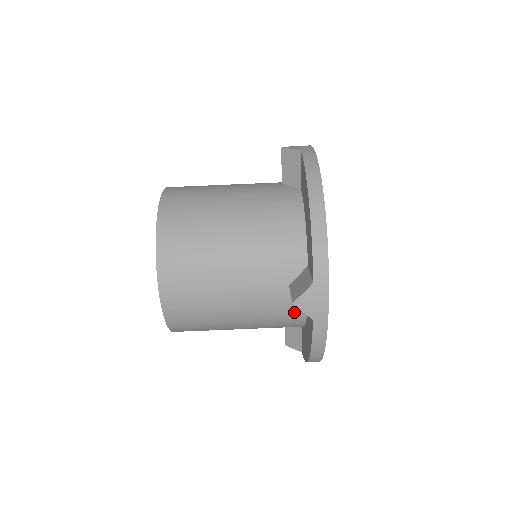
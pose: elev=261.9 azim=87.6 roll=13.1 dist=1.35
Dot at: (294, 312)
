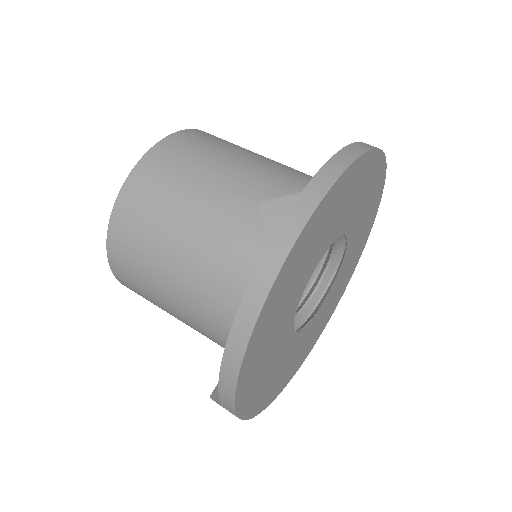
Dot at: occluded
